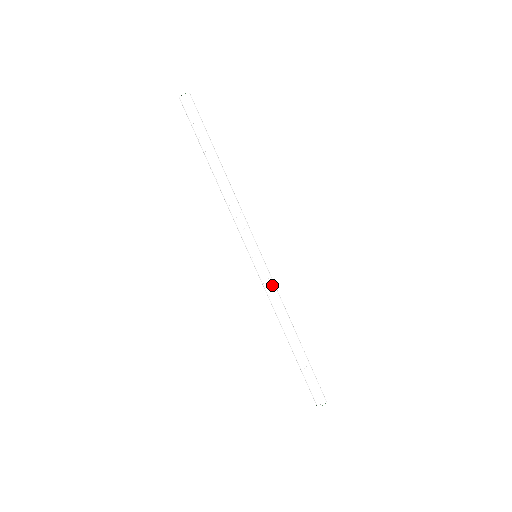
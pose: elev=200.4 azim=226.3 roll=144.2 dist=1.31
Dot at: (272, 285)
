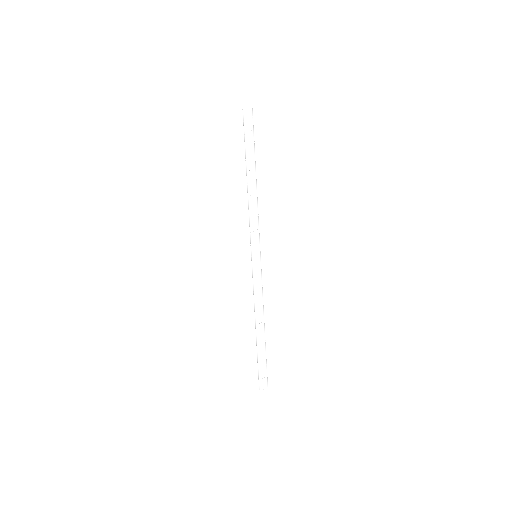
Dot at: (259, 284)
